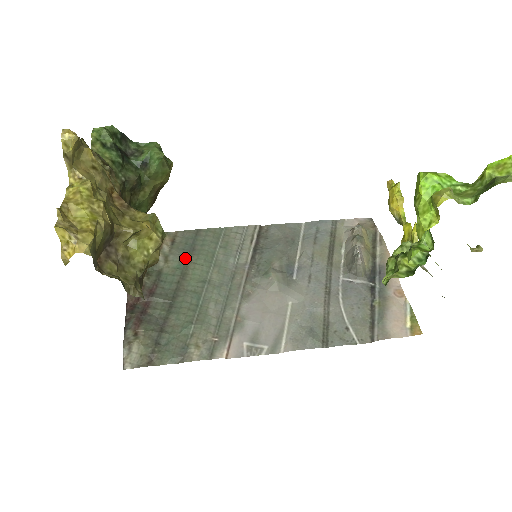
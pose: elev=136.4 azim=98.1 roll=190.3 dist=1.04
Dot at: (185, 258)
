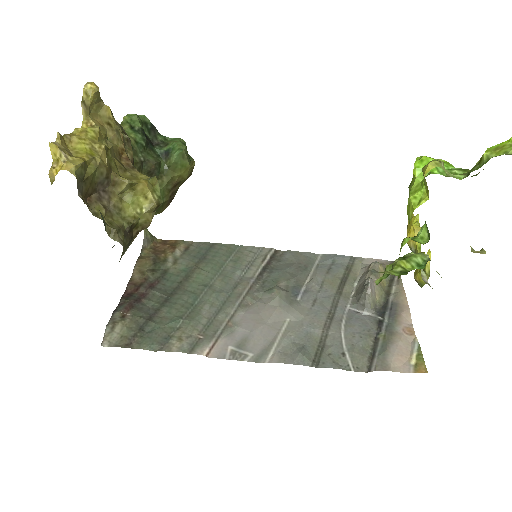
Dot at: (194, 263)
